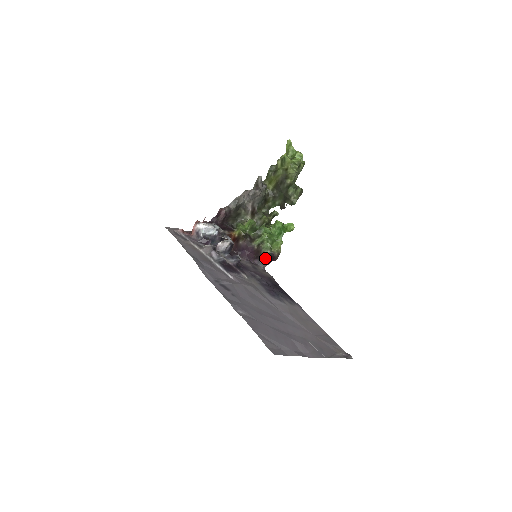
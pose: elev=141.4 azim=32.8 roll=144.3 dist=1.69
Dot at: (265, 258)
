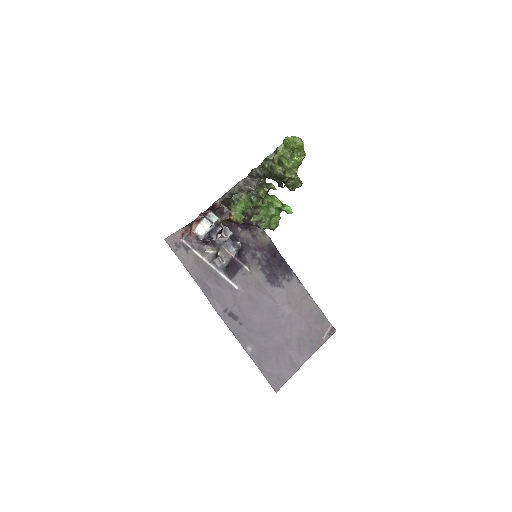
Dot at: occluded
